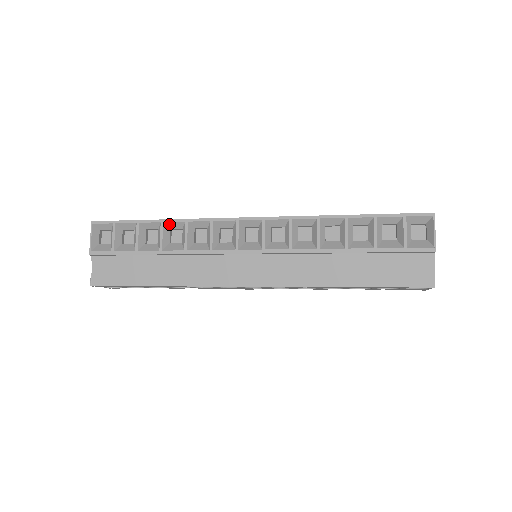
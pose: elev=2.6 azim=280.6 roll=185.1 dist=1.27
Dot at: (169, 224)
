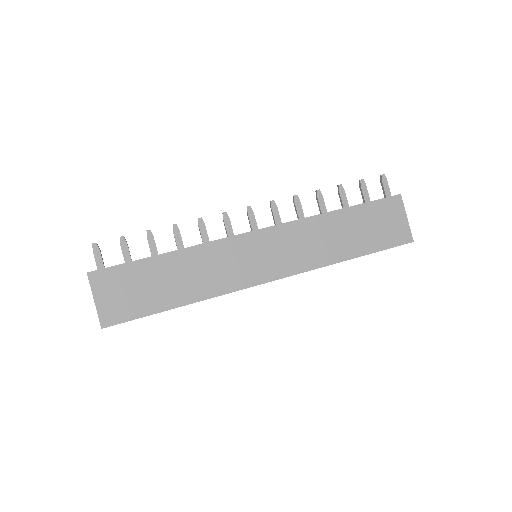
Dot at: (188, 302)
